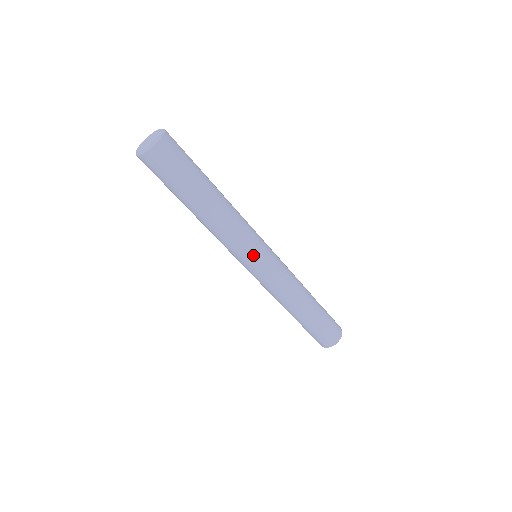
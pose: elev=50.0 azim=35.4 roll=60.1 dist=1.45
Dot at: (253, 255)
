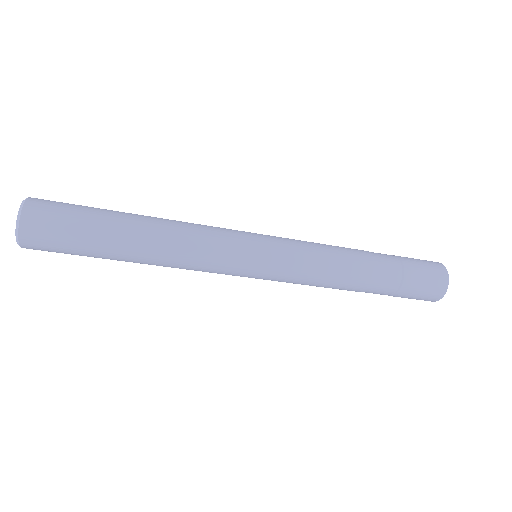
Dot at: (241, 269)
